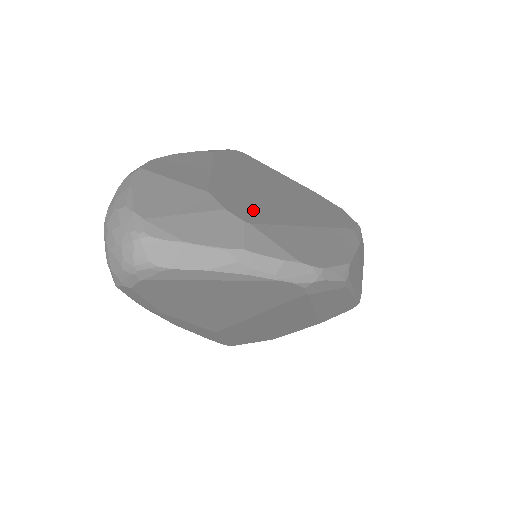
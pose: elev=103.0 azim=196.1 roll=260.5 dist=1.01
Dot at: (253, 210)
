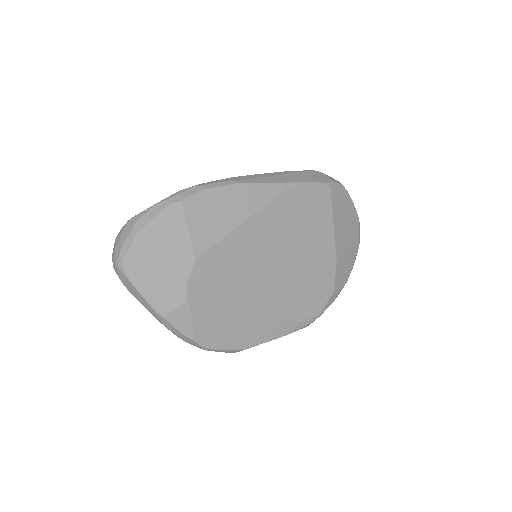
Dot at: (215, 287)
